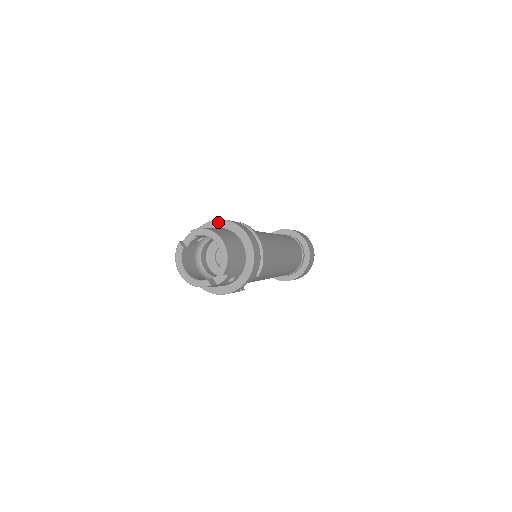
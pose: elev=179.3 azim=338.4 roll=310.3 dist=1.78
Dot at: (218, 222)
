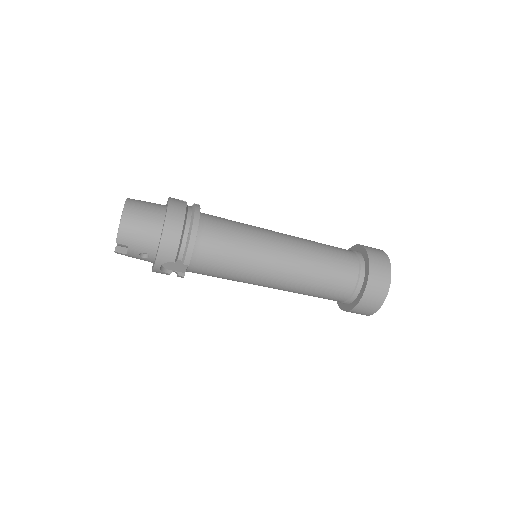
Dot at: occluded
